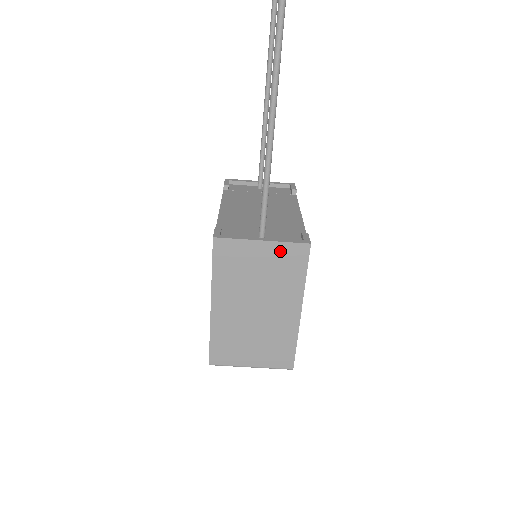
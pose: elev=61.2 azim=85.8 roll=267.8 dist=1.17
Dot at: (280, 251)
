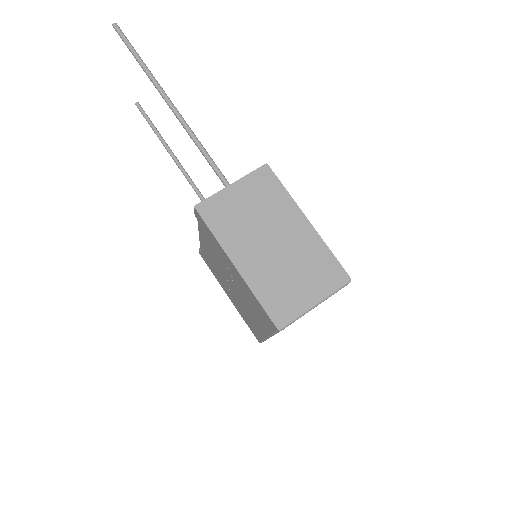
Dot at: (250, 183)
